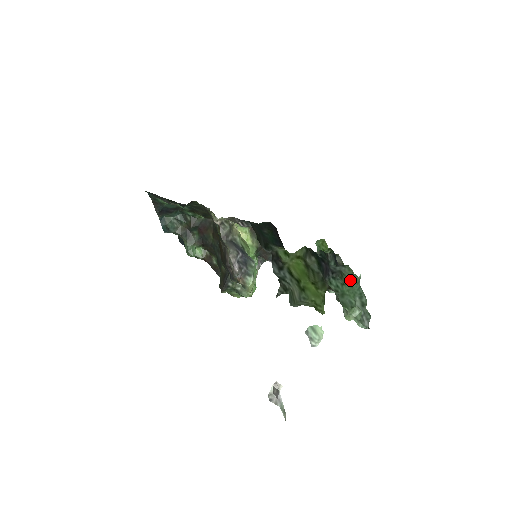
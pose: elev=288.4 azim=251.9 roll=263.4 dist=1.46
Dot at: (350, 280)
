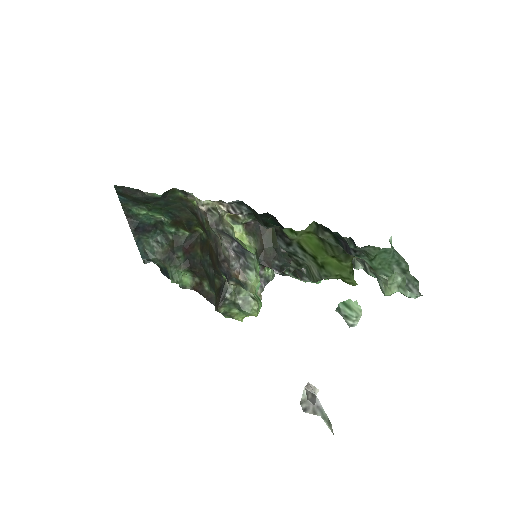
Dot at: (379, 252)
